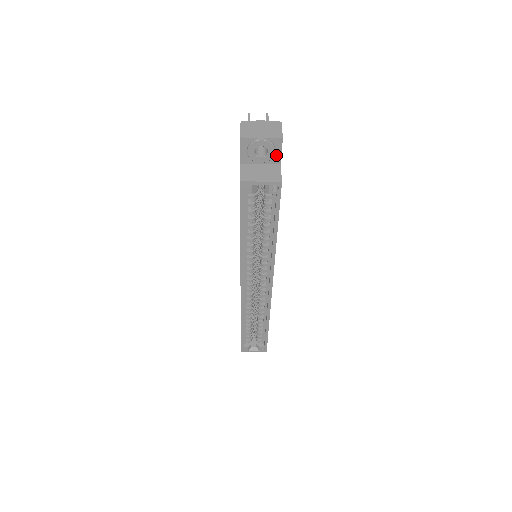
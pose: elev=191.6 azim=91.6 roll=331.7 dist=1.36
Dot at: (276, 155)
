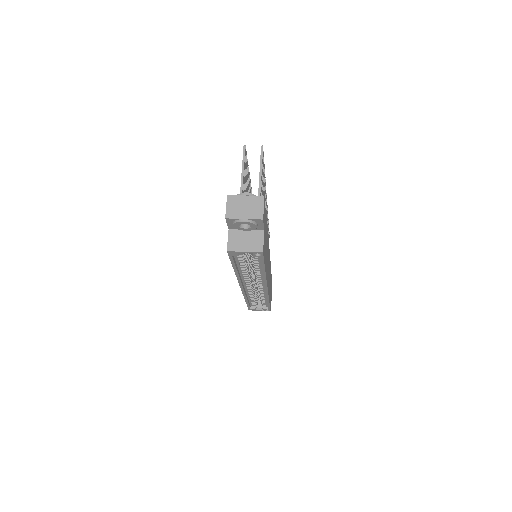
Dot at: (259, 226)
